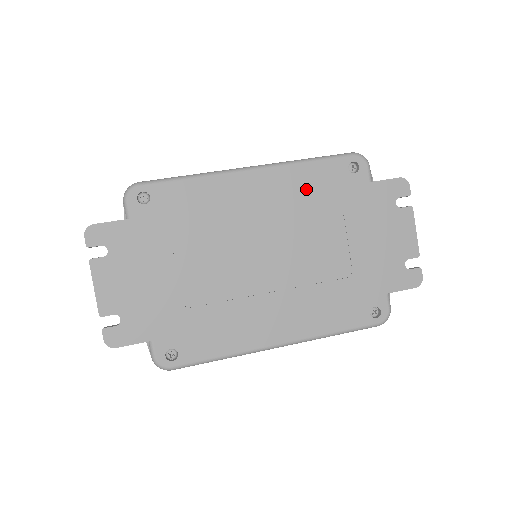
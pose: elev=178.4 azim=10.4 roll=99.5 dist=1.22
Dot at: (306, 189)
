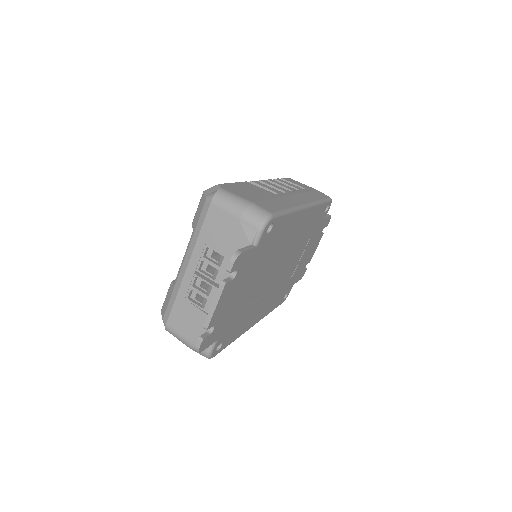
Dot at: (312, 222)
